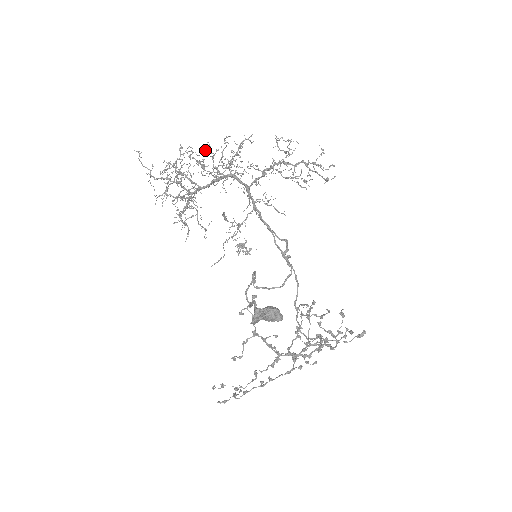
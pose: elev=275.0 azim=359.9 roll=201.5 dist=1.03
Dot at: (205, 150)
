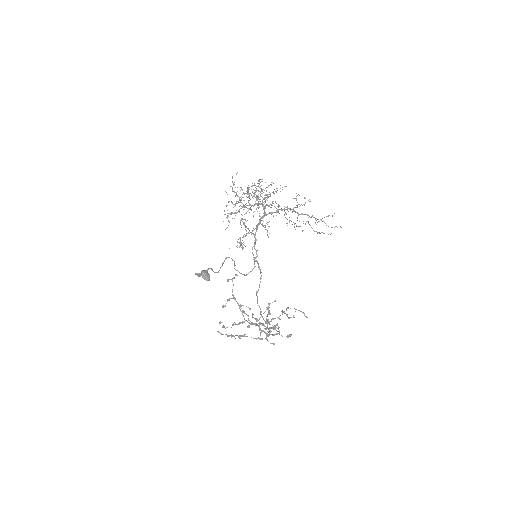
Dot at: (258, 185)
